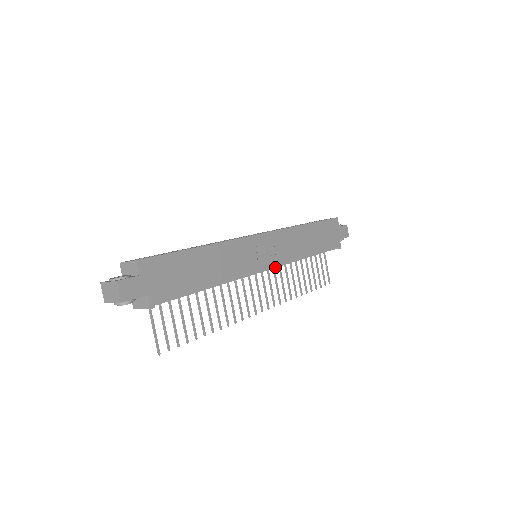
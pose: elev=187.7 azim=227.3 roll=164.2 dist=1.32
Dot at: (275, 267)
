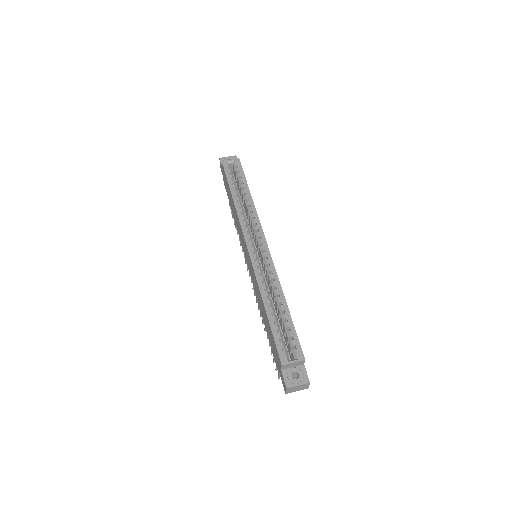
Dot at: occluded
